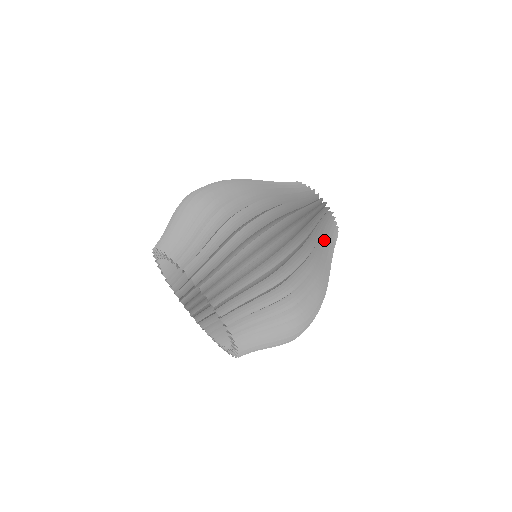
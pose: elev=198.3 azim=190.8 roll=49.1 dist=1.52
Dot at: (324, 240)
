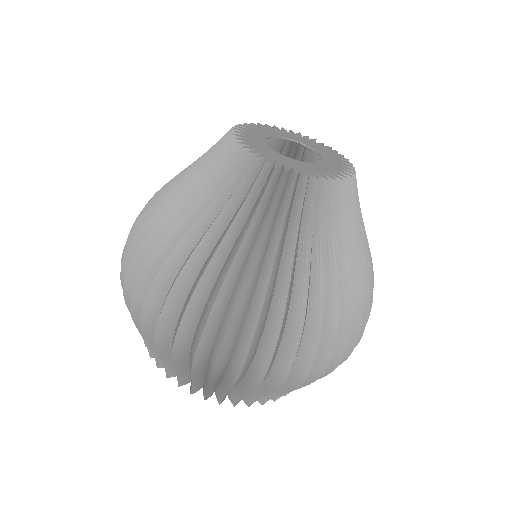
Dot at: (322, 256)
